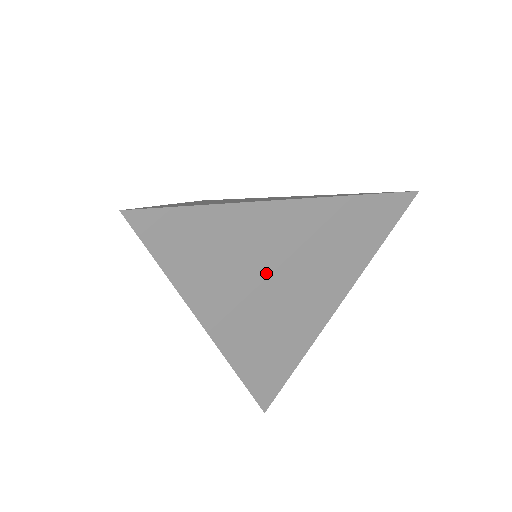
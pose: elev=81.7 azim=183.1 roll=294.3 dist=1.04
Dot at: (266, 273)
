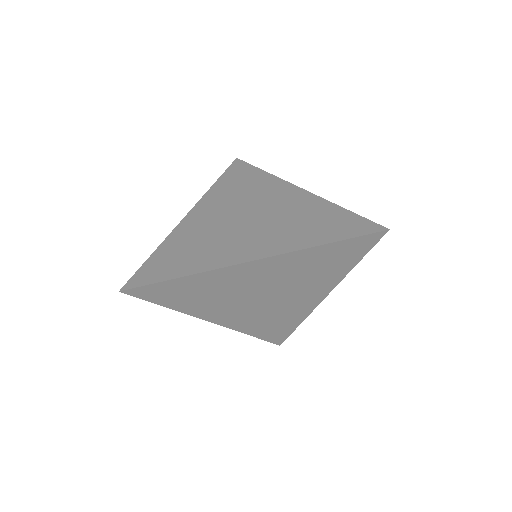
Dot at: (248, 295)
